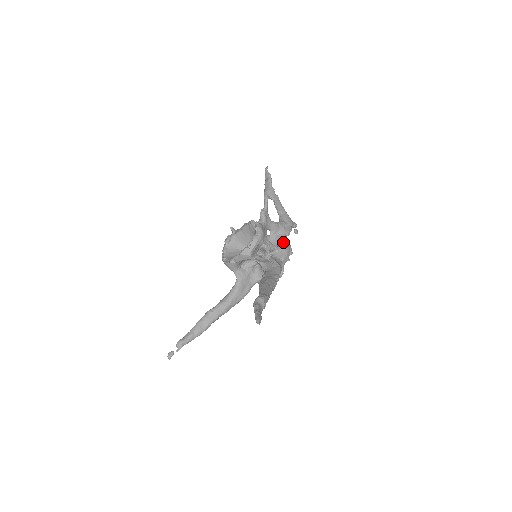
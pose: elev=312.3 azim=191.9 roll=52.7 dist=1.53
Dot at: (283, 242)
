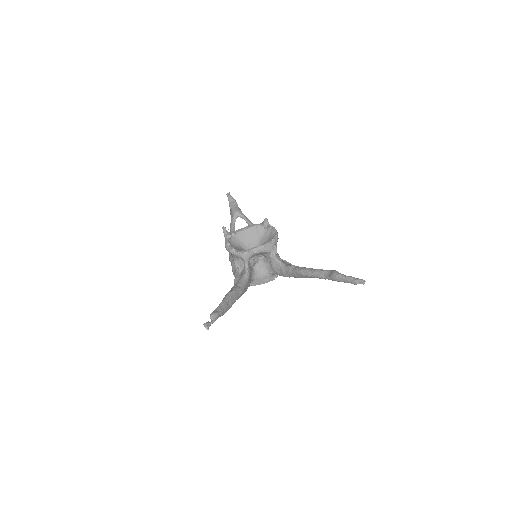
Dot at: occluded
